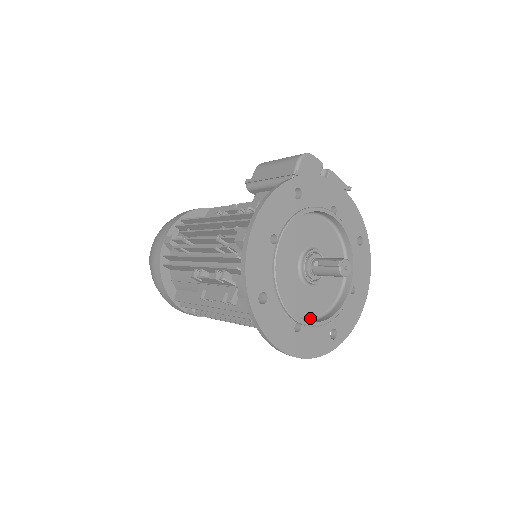
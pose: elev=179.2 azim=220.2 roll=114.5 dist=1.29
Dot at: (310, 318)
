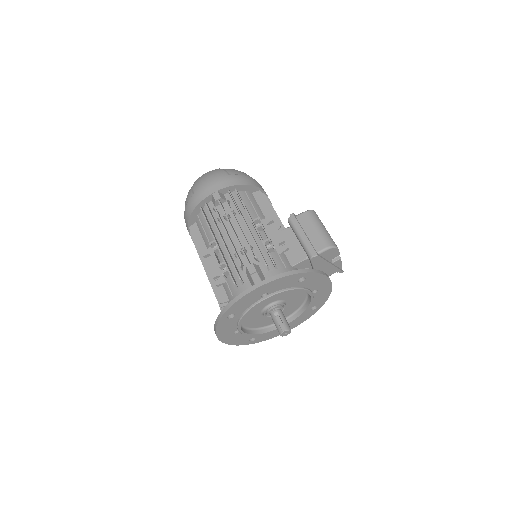
Dot at: (248, 327)
